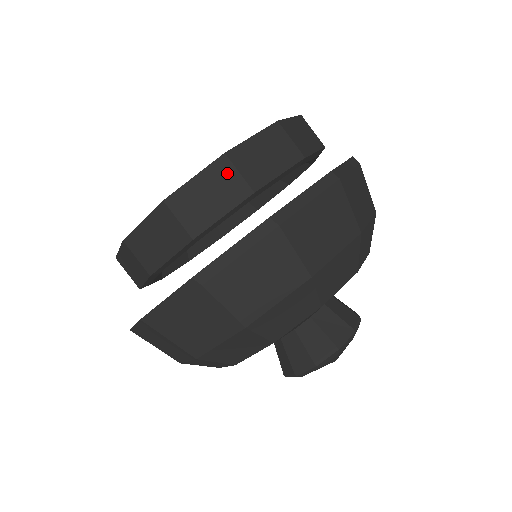
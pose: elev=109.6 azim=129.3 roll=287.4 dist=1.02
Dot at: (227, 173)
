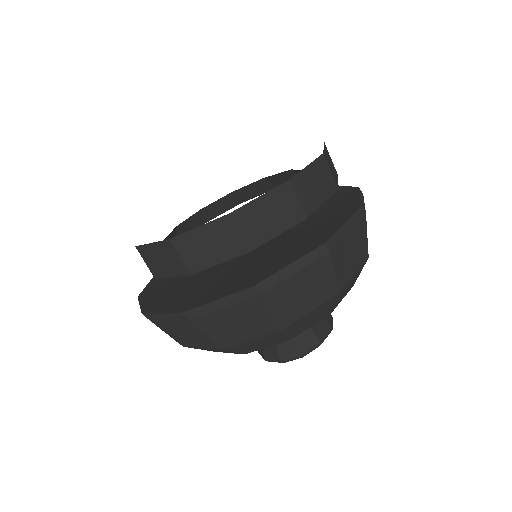
Dot at: (228, 231)
